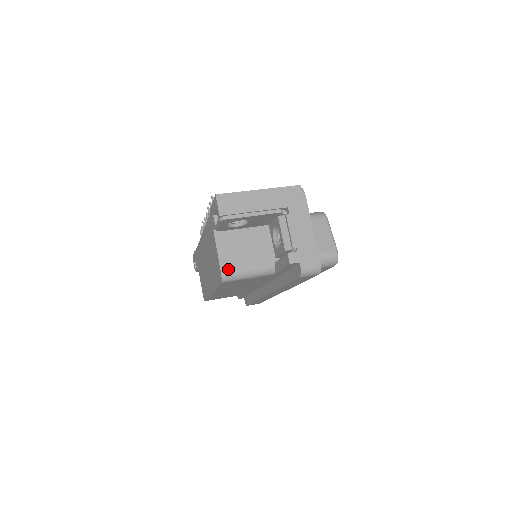
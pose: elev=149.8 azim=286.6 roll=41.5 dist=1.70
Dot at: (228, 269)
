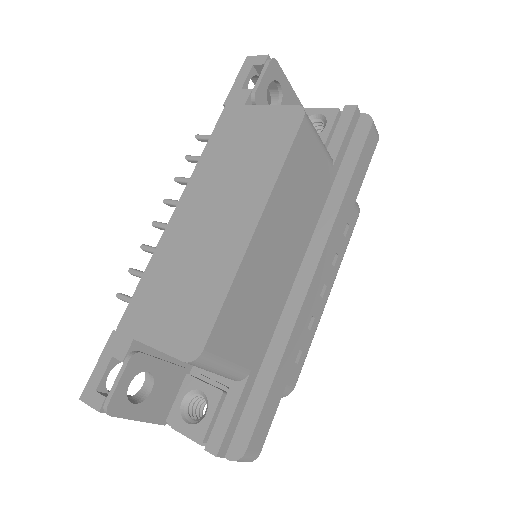
Dot at: occluded
